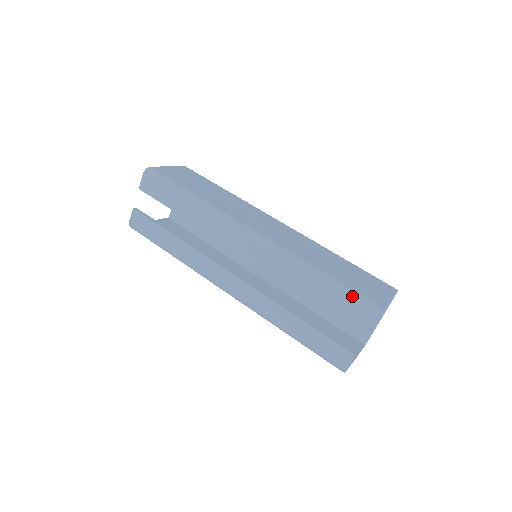
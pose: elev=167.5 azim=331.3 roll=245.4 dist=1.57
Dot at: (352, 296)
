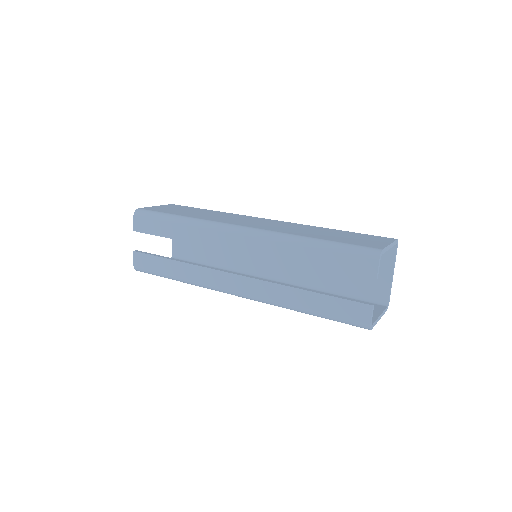
Dot at: (349, 249)
